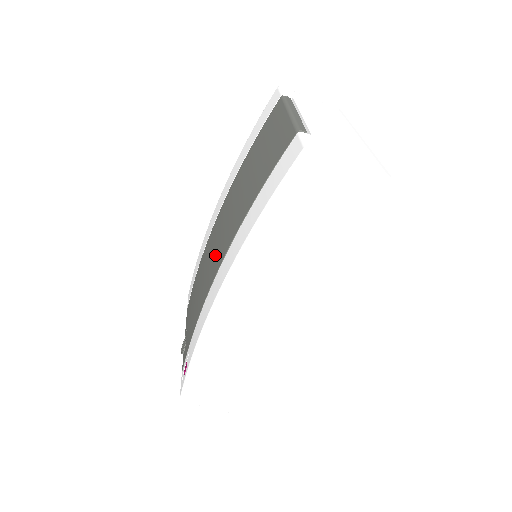
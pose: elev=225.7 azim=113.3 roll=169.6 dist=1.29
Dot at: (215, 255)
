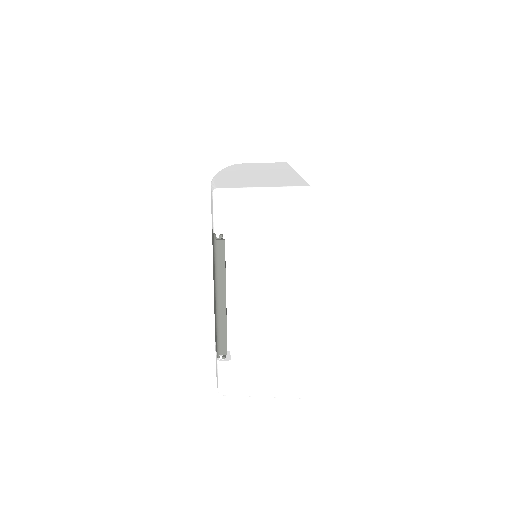
Dot at: occluded
